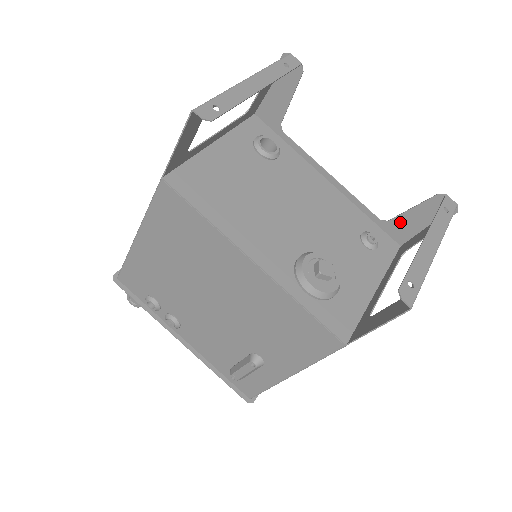
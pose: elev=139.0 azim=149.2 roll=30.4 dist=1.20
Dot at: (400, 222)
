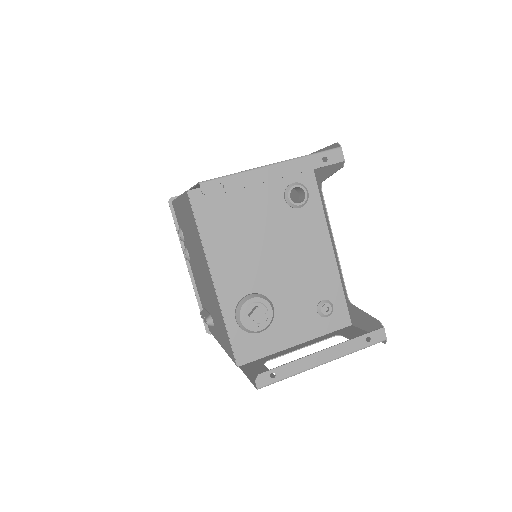
Dot at: (357, 312)
